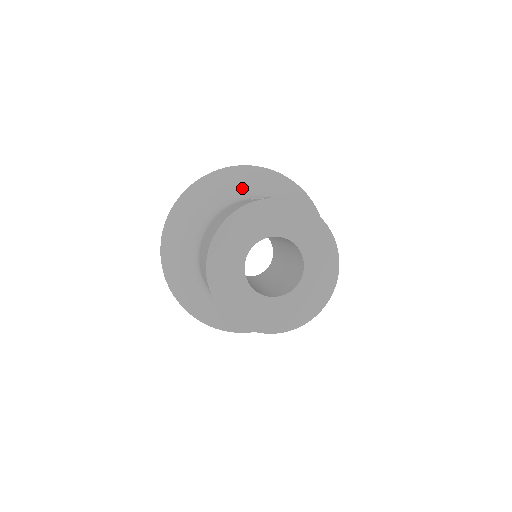
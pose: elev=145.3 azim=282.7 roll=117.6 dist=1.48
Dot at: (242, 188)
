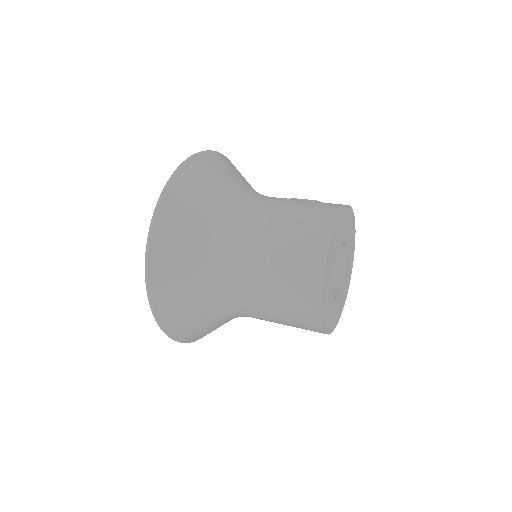
Dot at: (208, 216)
